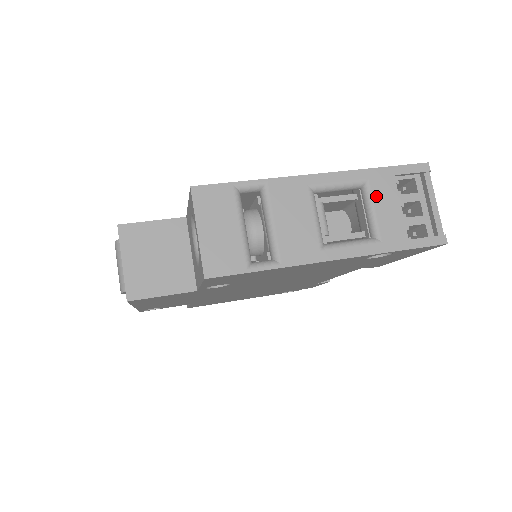
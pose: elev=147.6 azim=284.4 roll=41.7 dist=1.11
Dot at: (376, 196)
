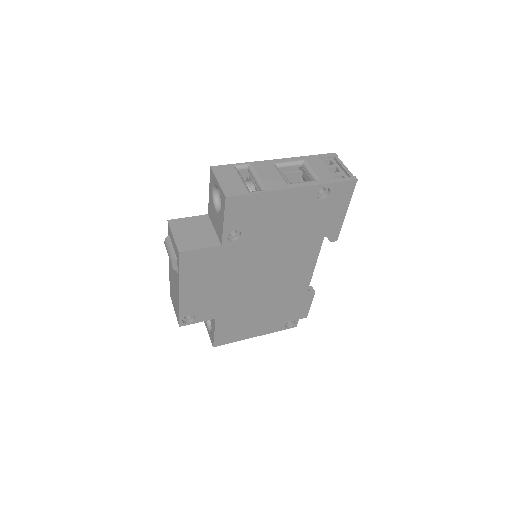
Dot at: (311, 165)
